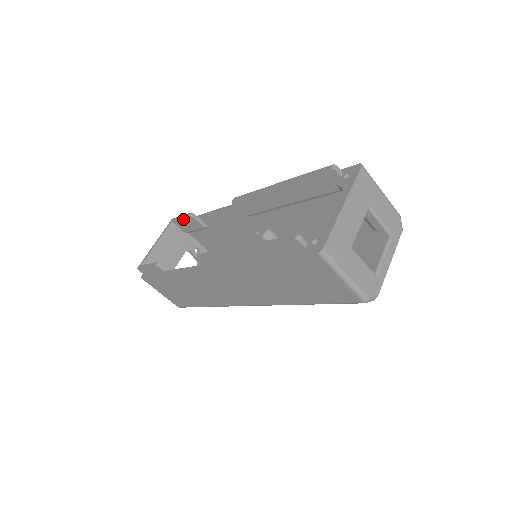
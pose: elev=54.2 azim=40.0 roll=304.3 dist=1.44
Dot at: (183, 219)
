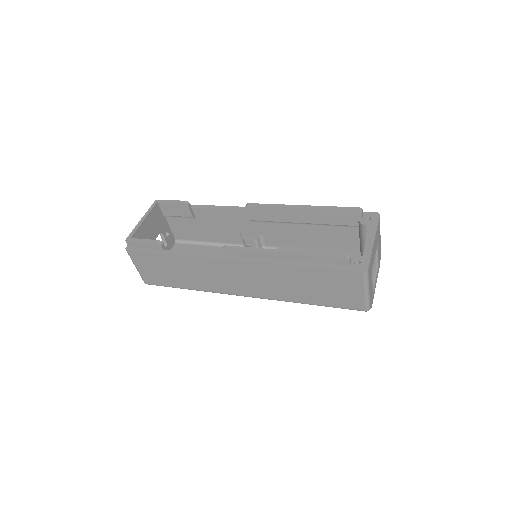
Dot at: (174, 204)
